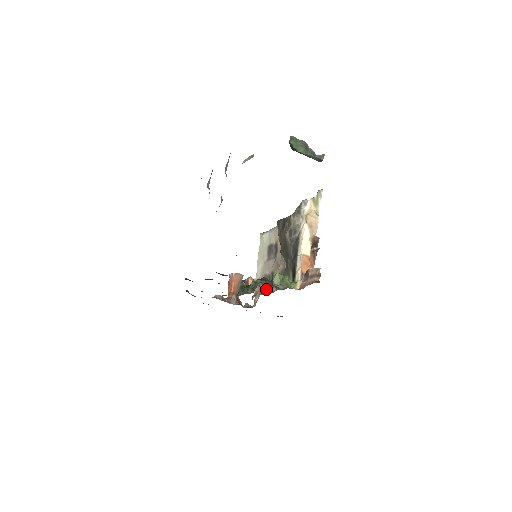
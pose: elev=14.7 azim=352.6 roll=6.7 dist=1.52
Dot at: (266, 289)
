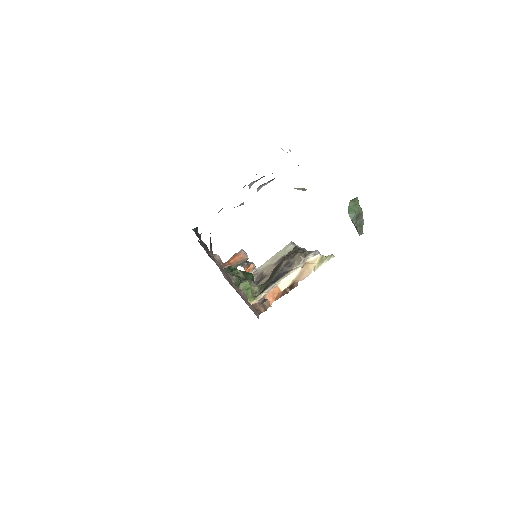
Dot at: occluded
